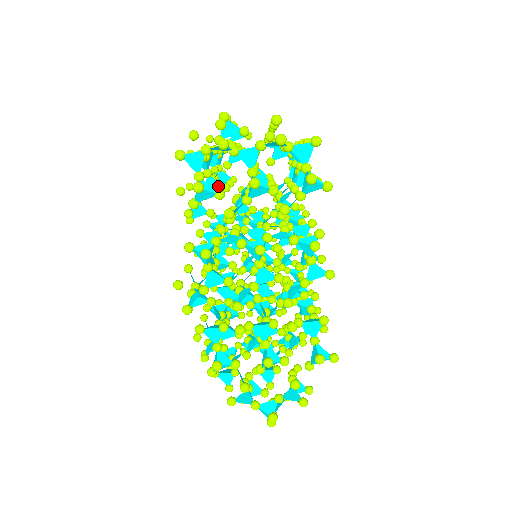
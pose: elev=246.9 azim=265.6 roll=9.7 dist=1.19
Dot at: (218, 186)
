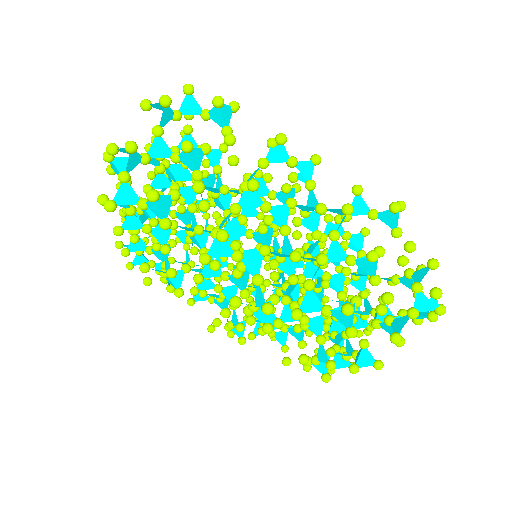
Dot at: (166, 230)
